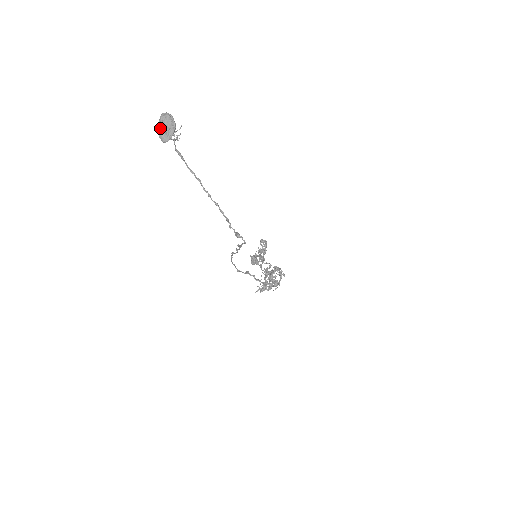
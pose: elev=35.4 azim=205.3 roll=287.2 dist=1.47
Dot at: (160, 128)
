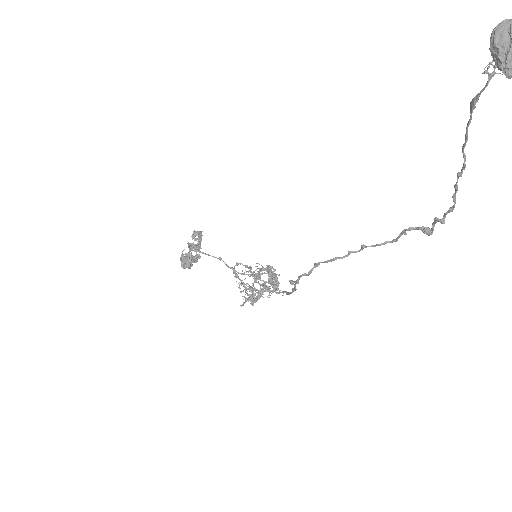
Dot at: out of frame
